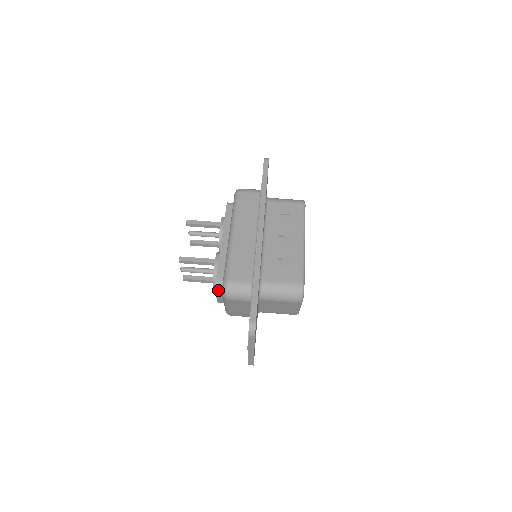
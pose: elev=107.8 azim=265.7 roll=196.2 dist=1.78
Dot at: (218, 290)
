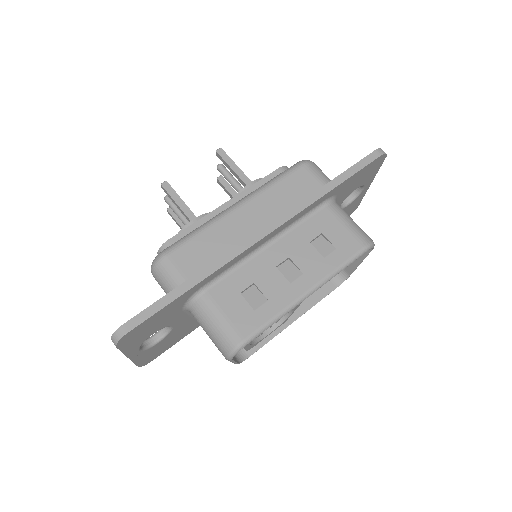
Dot at: occluded
